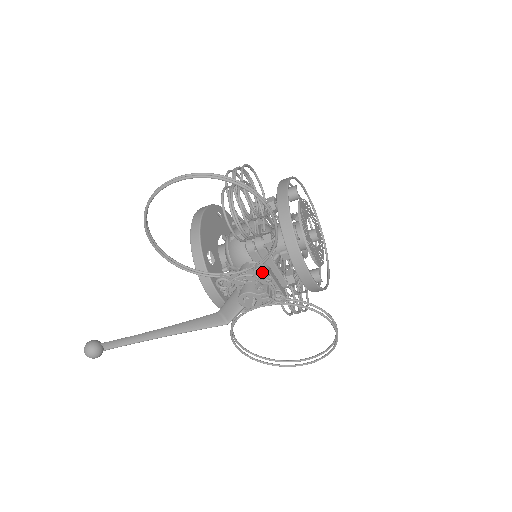
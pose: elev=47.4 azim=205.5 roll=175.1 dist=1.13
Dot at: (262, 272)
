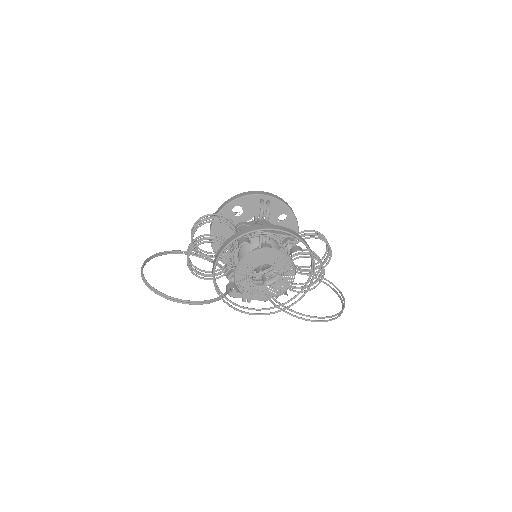
Dot at: occluded
